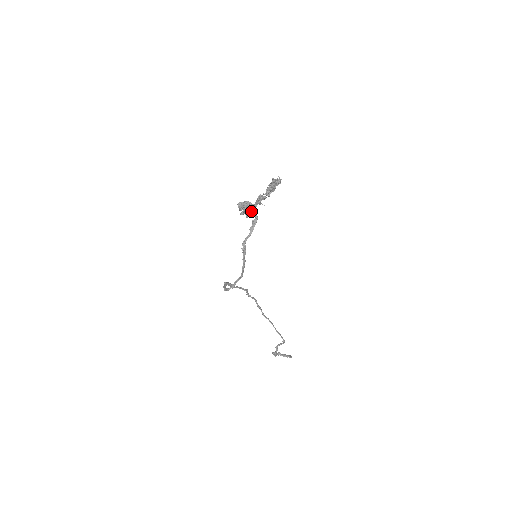
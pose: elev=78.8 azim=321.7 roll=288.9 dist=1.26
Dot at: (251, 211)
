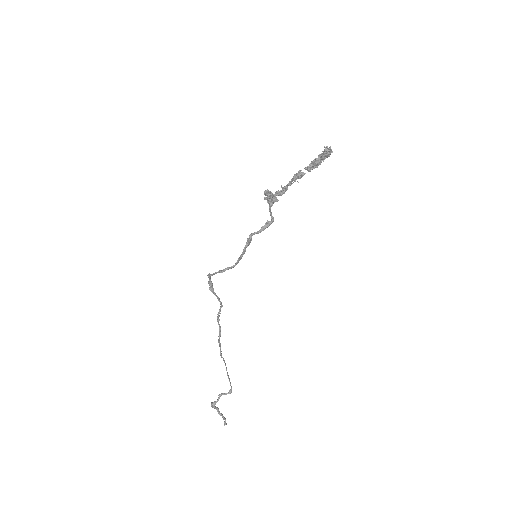
Dot at: (279, 194)
